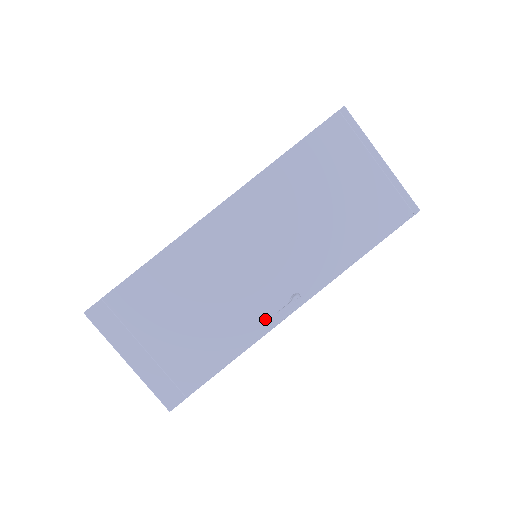
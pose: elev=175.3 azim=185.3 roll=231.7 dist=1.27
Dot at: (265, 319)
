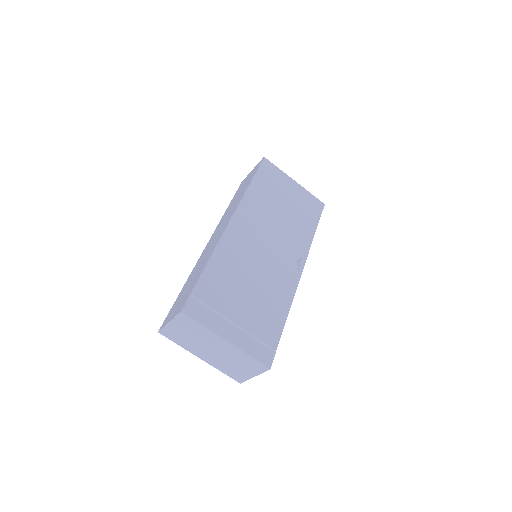
Dot at: (291, 281)
